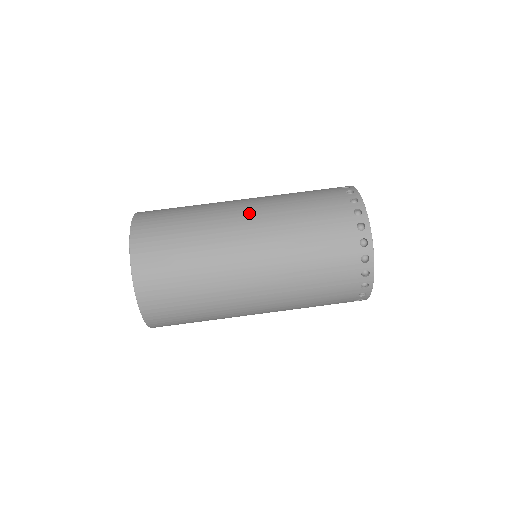
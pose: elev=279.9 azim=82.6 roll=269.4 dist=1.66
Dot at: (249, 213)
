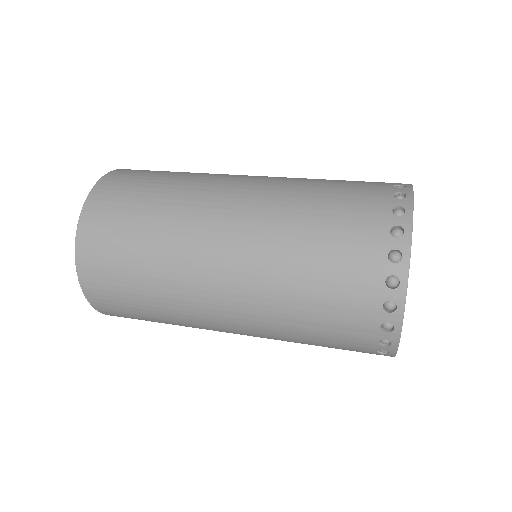
Dot at: (245, 186)
